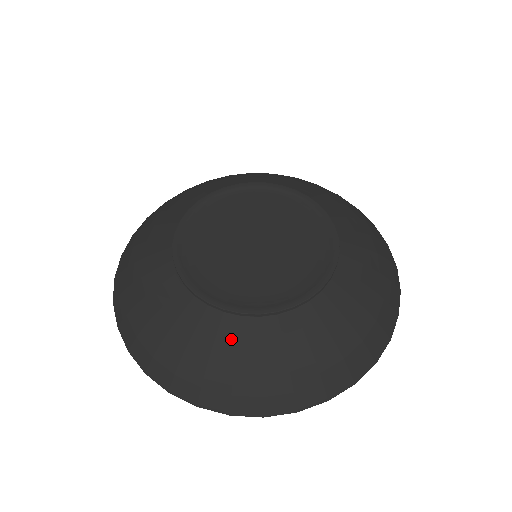
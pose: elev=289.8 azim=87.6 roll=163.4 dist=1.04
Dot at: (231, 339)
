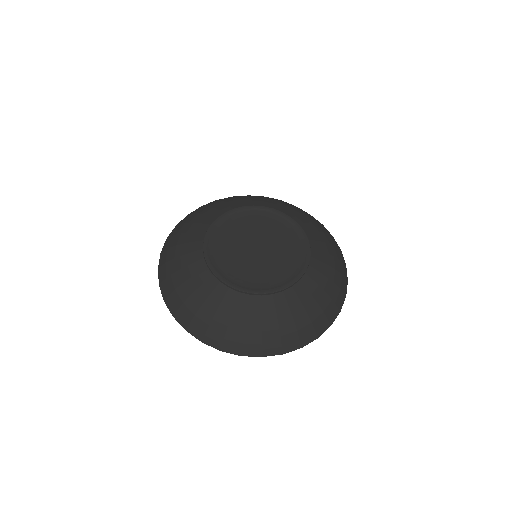
Dot at: (218, 299)
